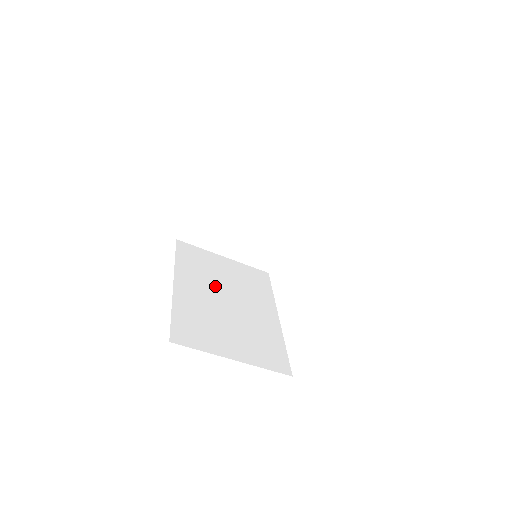
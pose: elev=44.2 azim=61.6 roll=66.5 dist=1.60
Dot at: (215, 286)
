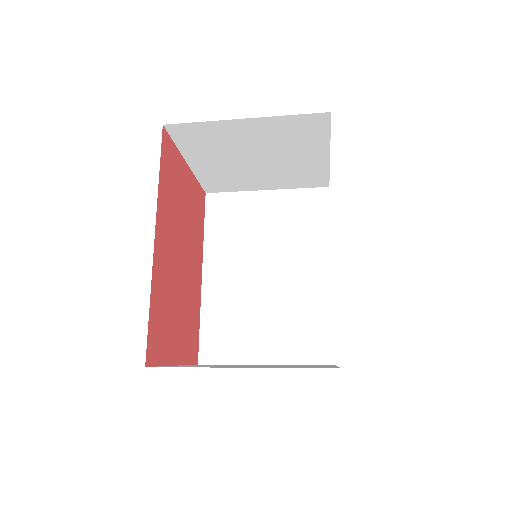
Dot at: (250, 255)
